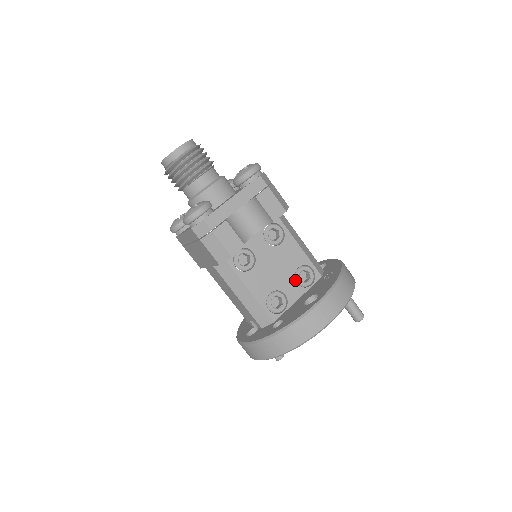
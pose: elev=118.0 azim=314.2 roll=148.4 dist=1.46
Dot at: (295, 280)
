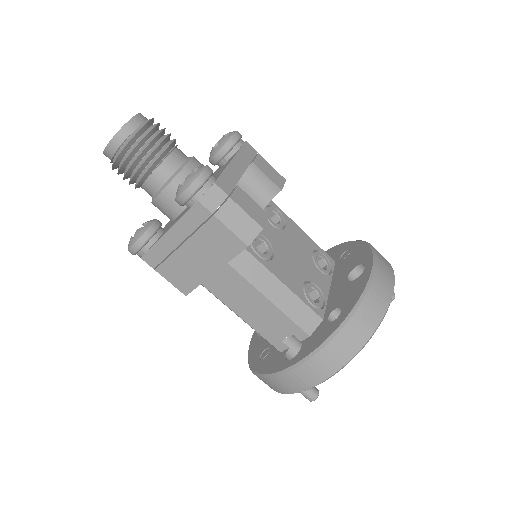
Dot at: (316, 267)
